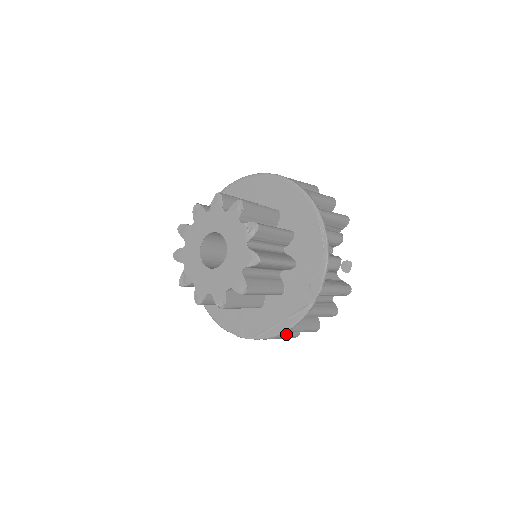
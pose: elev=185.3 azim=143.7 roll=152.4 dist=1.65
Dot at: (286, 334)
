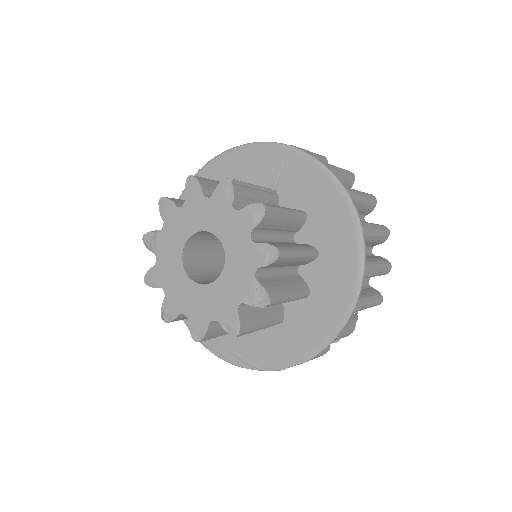
Dot at: occluded
